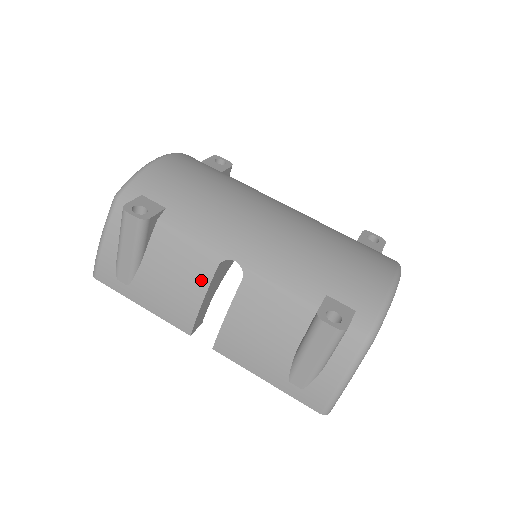
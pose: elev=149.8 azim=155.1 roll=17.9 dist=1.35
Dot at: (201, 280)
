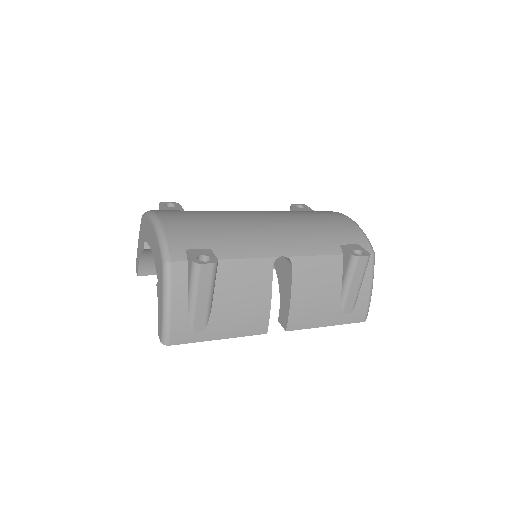
Dot at: (265, 285)
